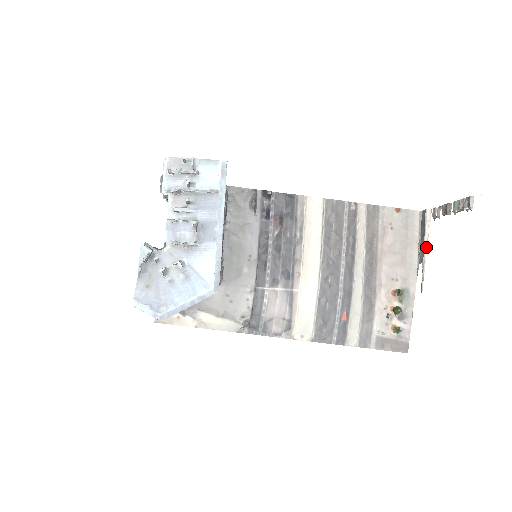
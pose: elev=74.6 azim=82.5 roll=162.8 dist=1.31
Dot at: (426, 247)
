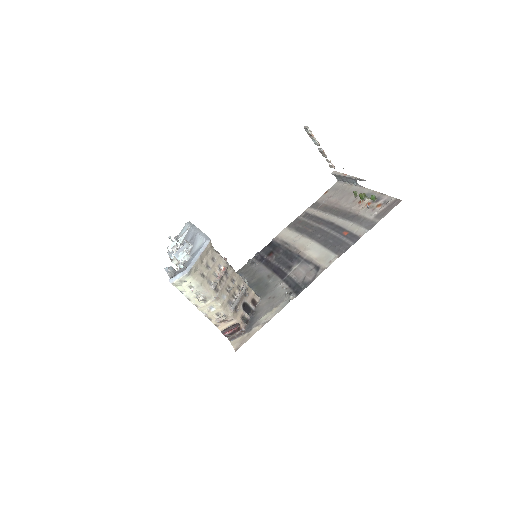
Dot at: (347, 175)
